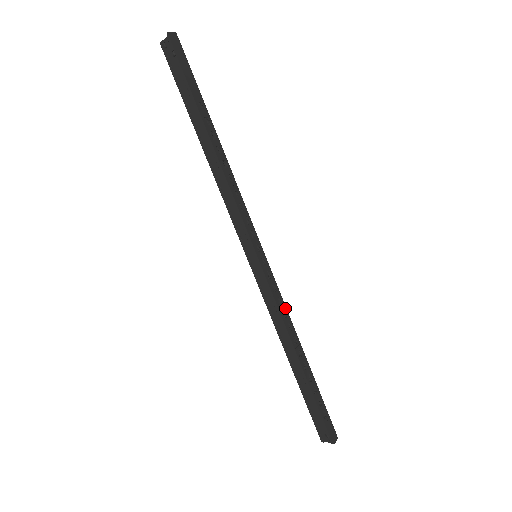
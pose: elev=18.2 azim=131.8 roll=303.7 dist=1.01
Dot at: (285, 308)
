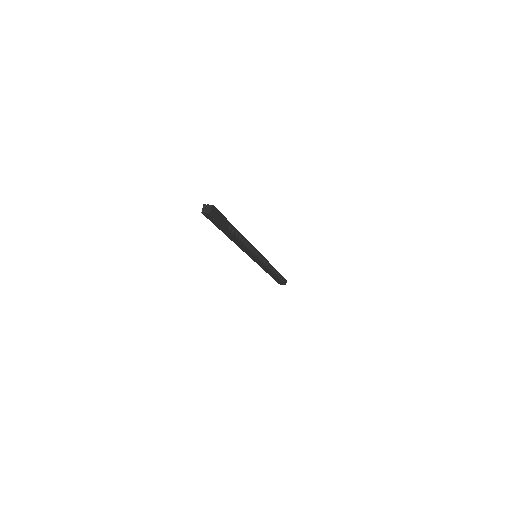
Dot at: (269, 263)
